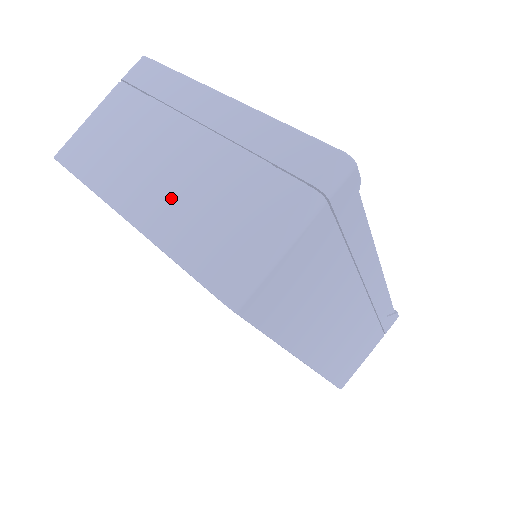
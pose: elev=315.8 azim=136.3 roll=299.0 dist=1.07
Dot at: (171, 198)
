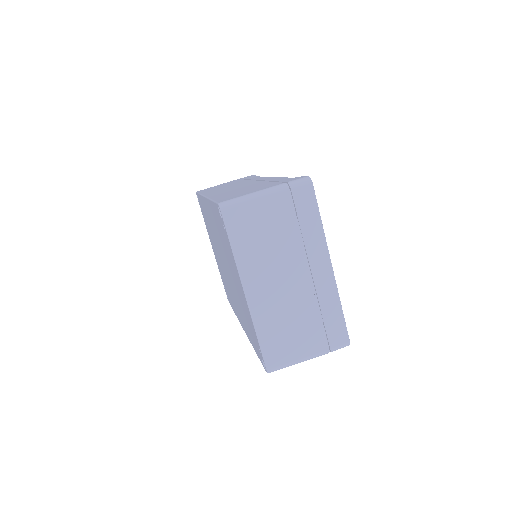
Dot at: (274, 304)
